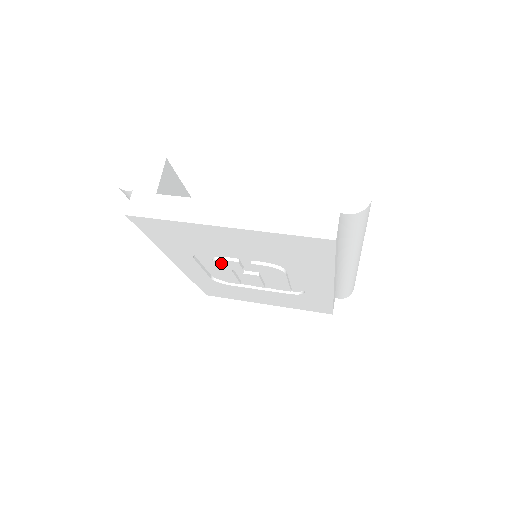
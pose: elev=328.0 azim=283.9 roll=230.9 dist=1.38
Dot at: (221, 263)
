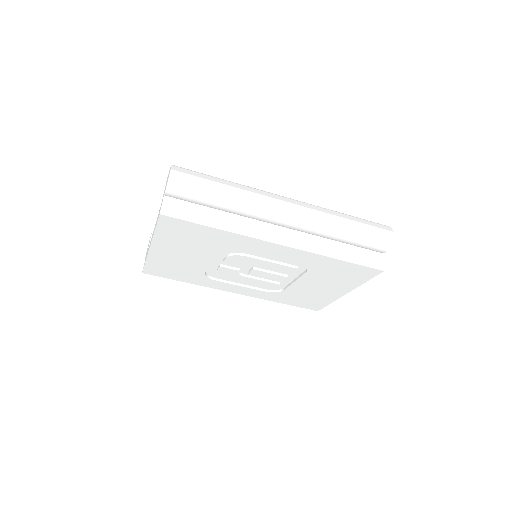
Dot at: (225, 274)
